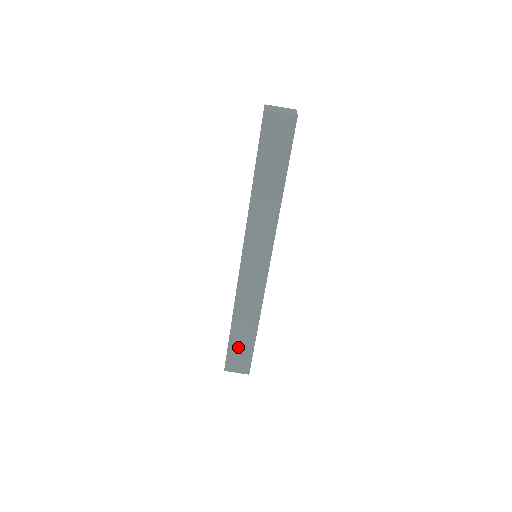
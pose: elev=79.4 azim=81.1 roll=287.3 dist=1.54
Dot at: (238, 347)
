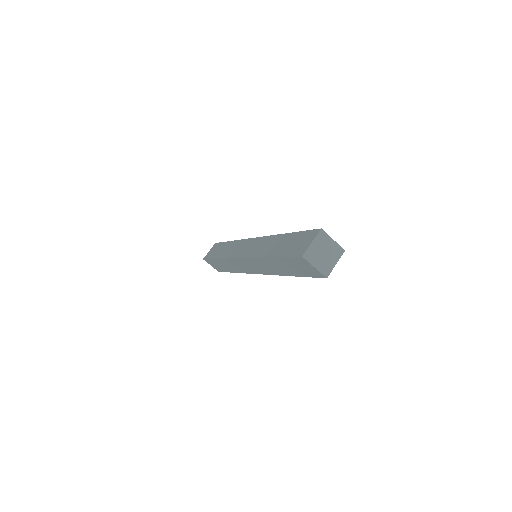
Dot at: (217, 264)
